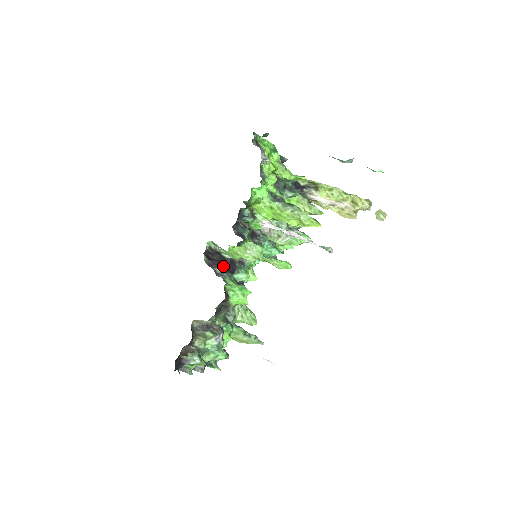
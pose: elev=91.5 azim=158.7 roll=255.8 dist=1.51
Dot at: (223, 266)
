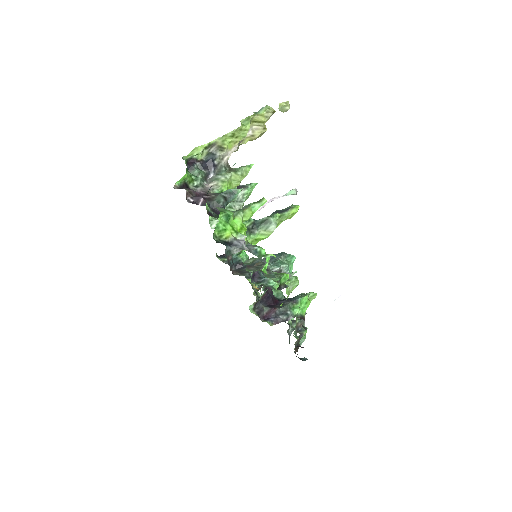
Dot at: (272, 304)
